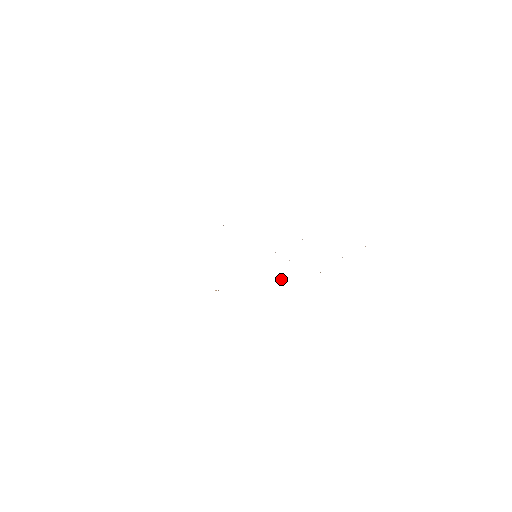
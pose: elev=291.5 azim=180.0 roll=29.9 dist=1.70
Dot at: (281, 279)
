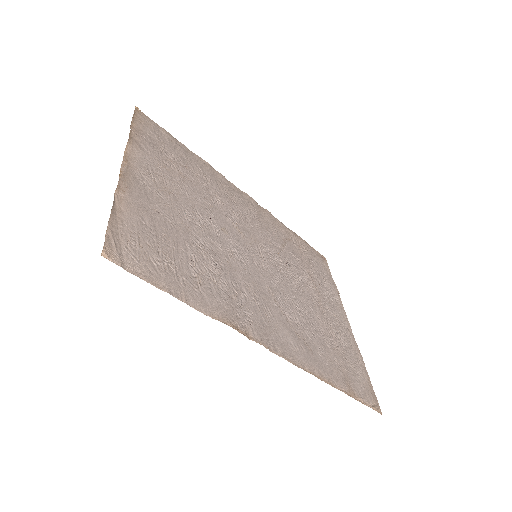
Dot at: occluded
